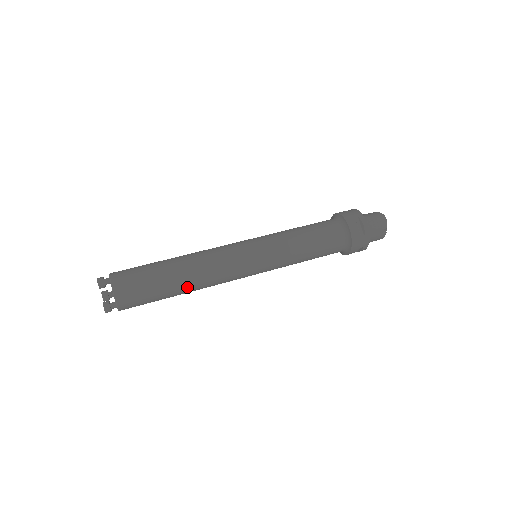
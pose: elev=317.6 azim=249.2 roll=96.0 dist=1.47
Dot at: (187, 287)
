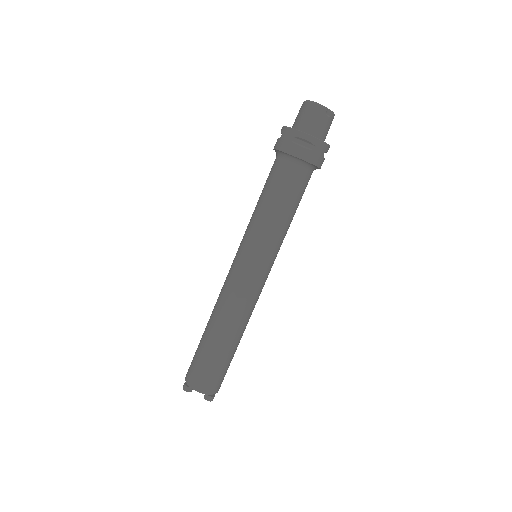
Dot at: (238, 336)
